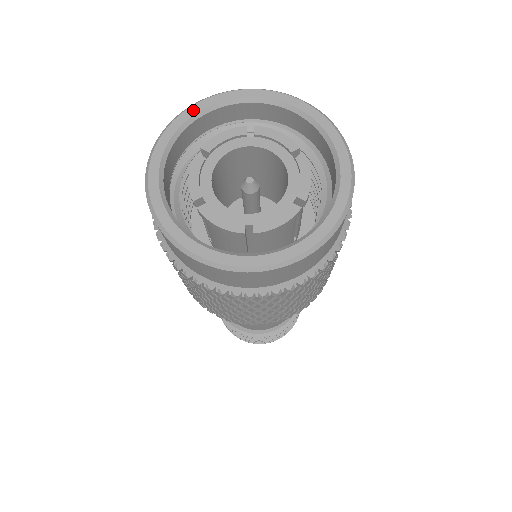
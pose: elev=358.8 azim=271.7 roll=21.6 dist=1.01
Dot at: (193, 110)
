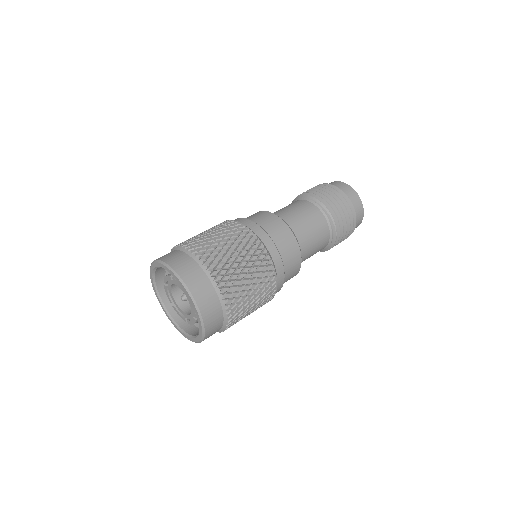
Dot at: (152, 268)
